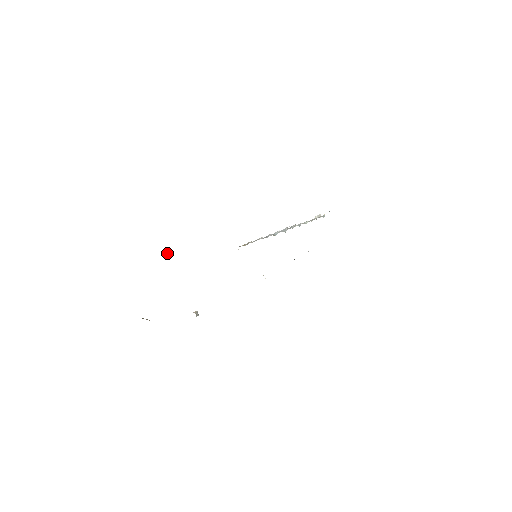
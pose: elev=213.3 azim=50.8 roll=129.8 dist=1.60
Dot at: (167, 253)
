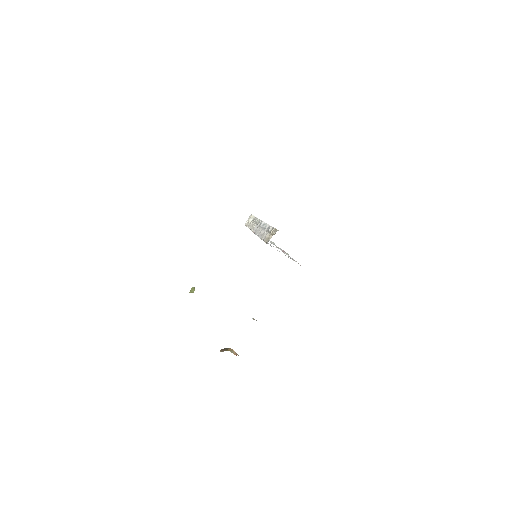
Dot at: (192, 291)
